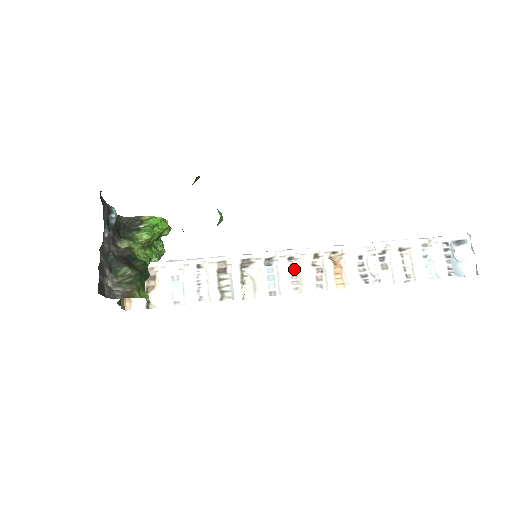
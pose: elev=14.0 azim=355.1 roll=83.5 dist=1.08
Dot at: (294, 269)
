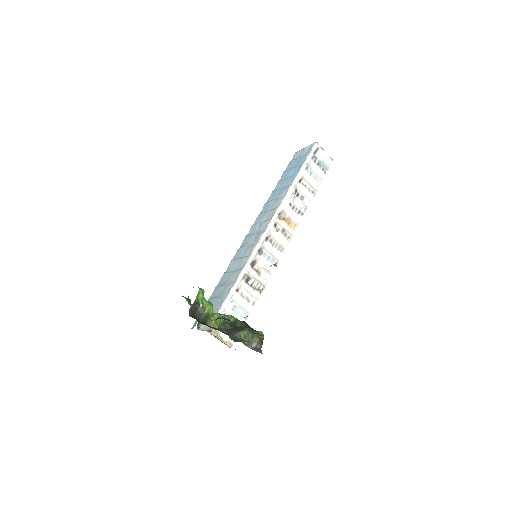
Dot at: (273, 242)
